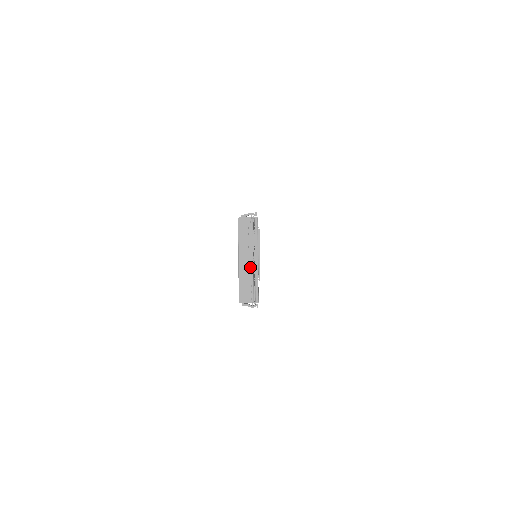
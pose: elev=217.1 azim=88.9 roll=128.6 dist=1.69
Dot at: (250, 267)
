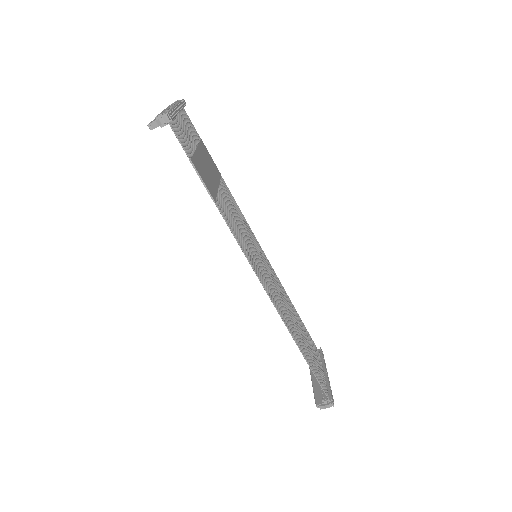
Dot at: occluded
